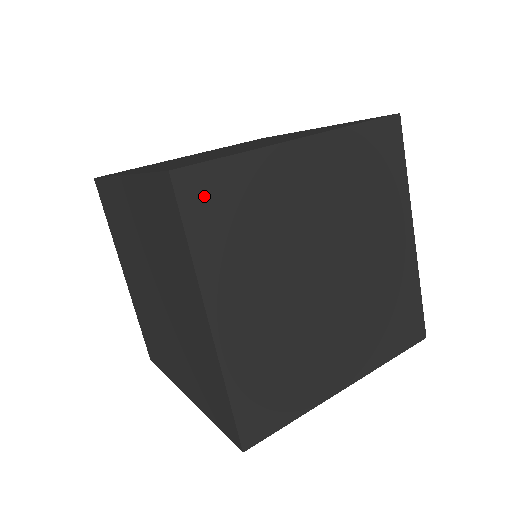
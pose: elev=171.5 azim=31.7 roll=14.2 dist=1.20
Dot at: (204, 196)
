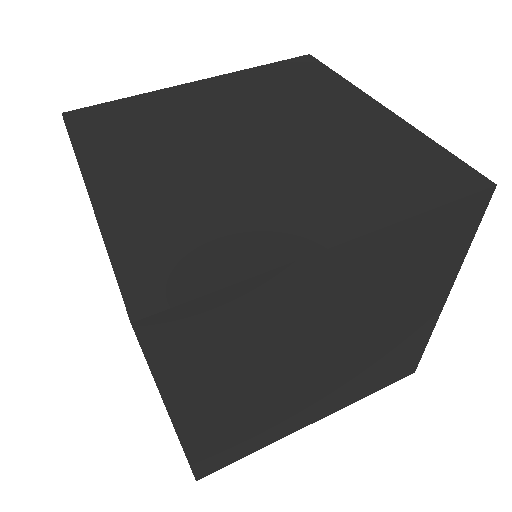
Dot at: (180, 334)
